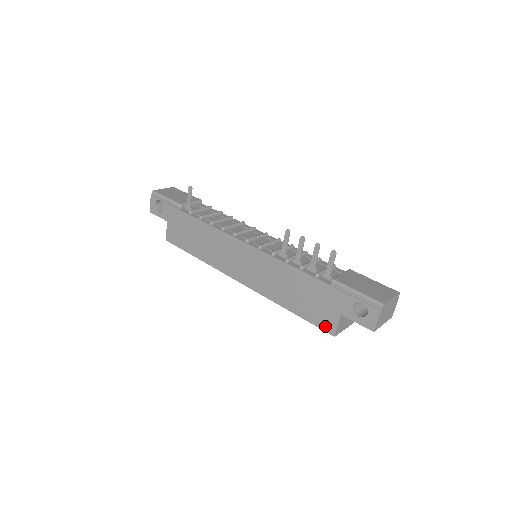
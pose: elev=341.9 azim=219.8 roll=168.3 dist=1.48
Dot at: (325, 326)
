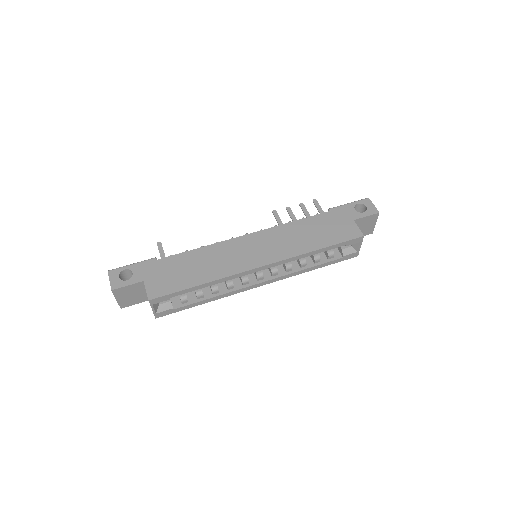
Dot at: (352, 235)
